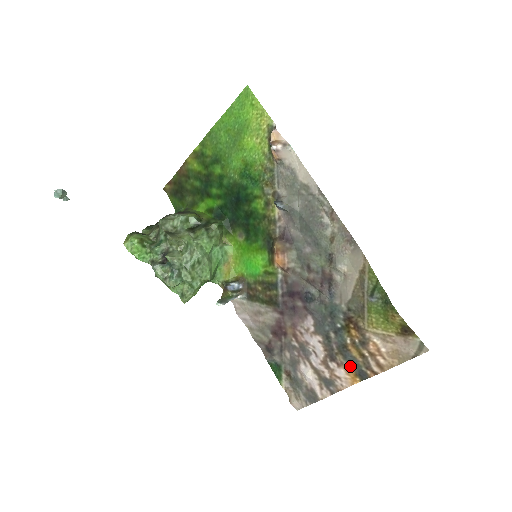
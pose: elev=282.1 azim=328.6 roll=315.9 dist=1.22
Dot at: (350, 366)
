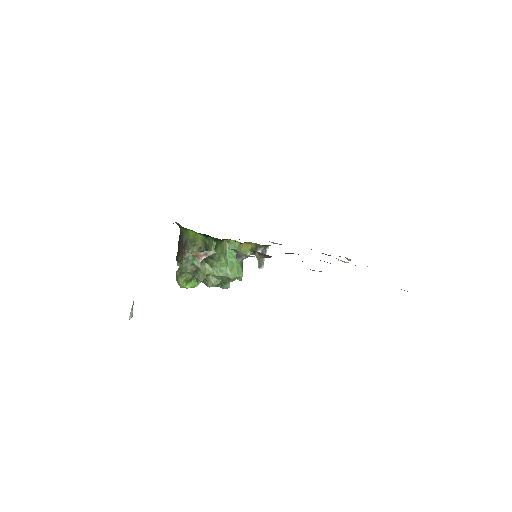
Dot at: occluded
